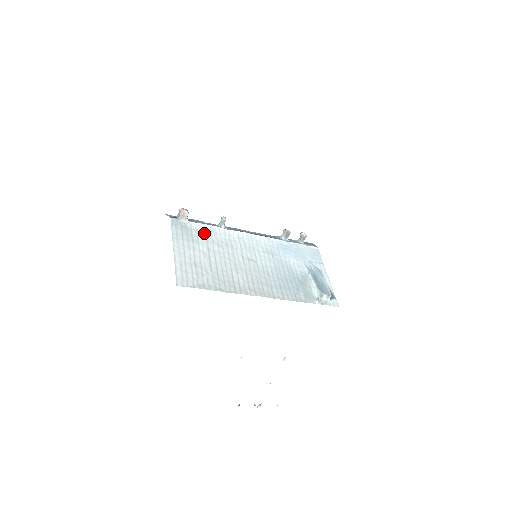
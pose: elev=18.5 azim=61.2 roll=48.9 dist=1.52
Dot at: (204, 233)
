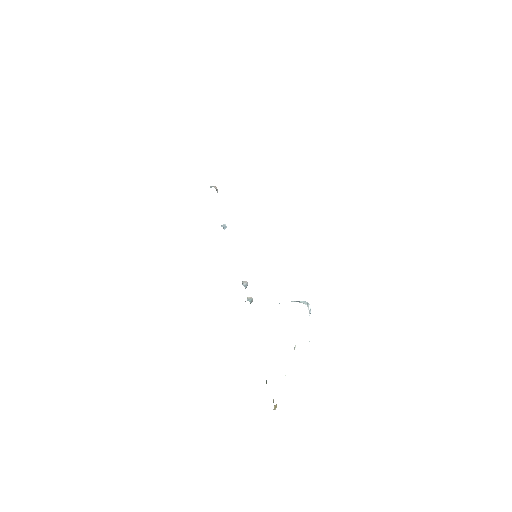
Dot at: occluded
